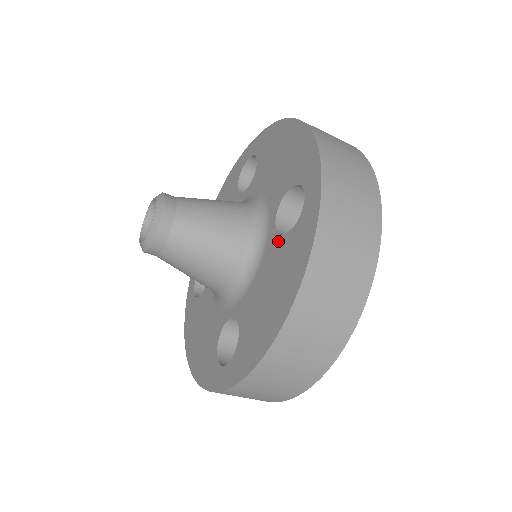
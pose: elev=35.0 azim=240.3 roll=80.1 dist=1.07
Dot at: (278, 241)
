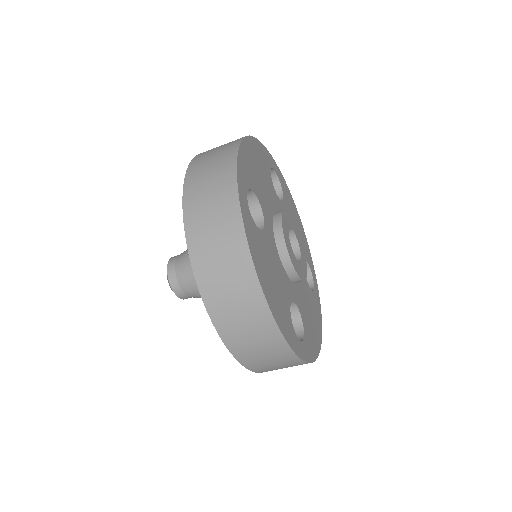
Dot at: occluded
